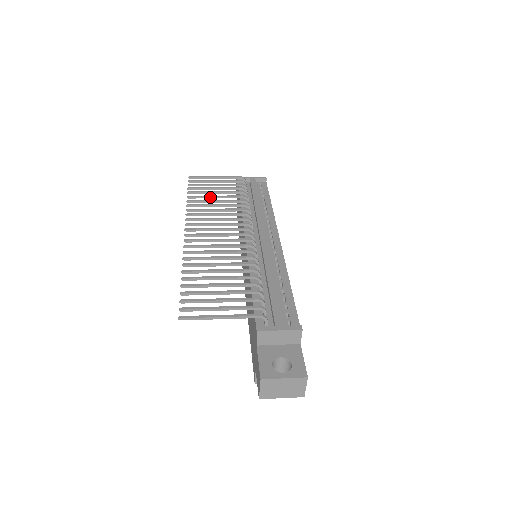
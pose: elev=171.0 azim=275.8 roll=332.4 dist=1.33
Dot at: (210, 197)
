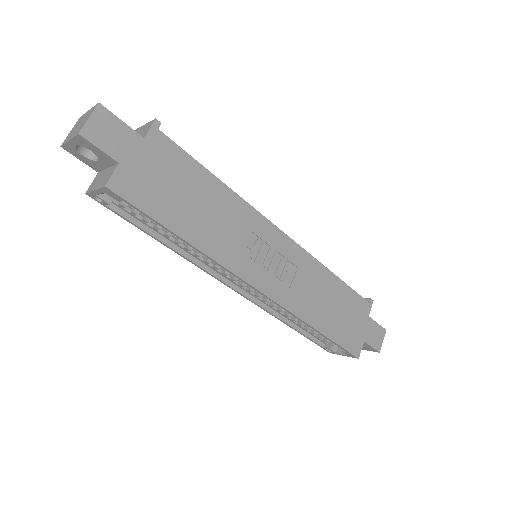
Dot at: occluded
